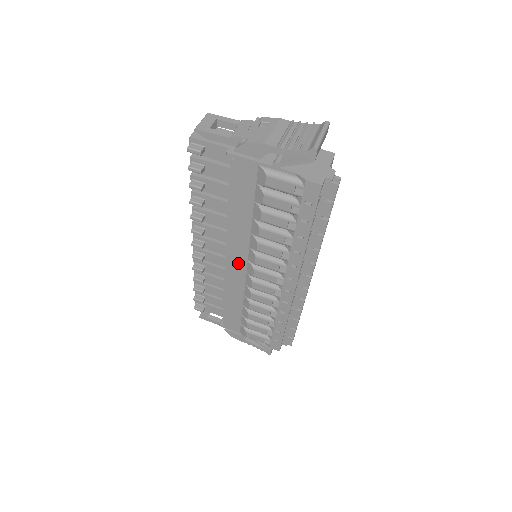
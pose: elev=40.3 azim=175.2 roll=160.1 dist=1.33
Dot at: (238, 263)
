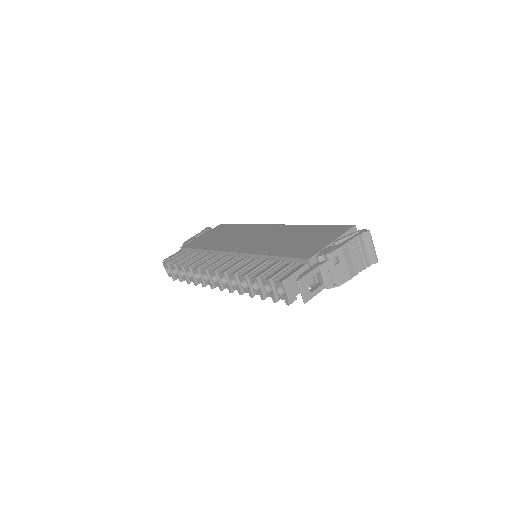
Dot at: occluded
